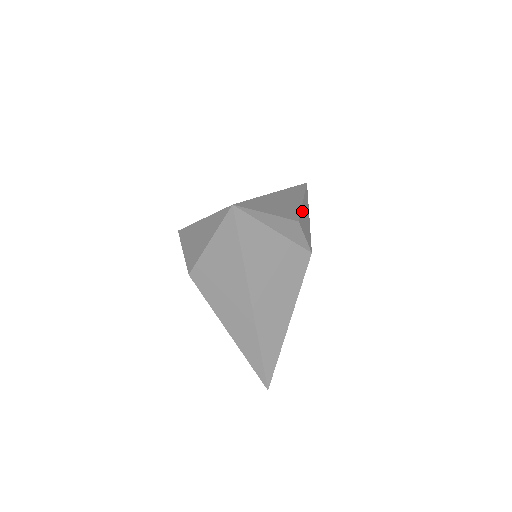
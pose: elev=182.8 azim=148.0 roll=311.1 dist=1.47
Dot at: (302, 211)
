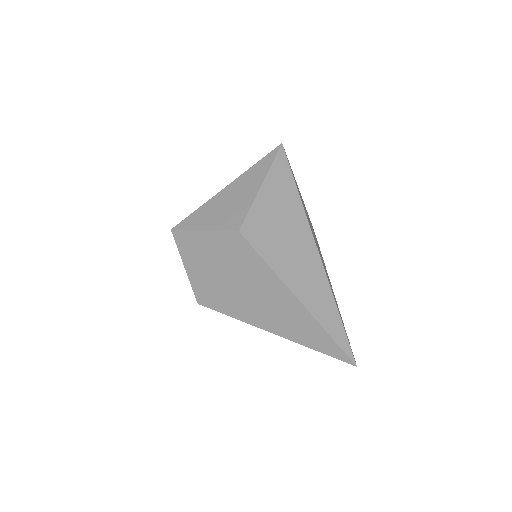
Dot at: occluded
